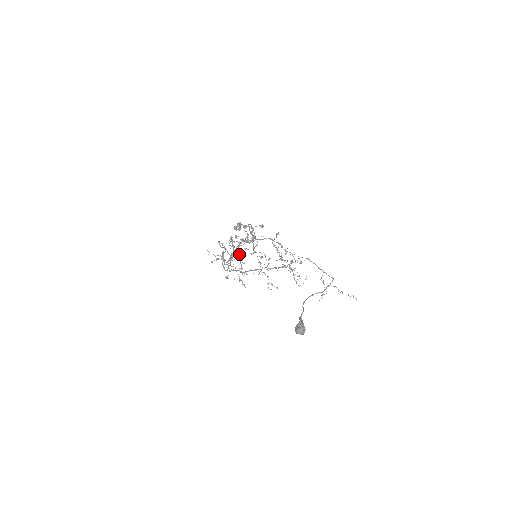
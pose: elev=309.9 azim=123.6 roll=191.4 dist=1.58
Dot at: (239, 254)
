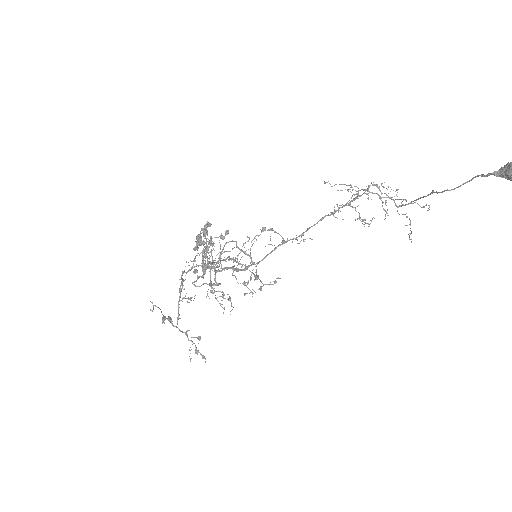
Dot at: (210, 283)
